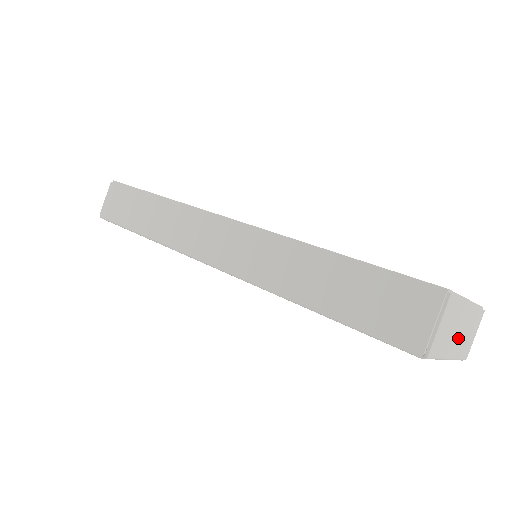
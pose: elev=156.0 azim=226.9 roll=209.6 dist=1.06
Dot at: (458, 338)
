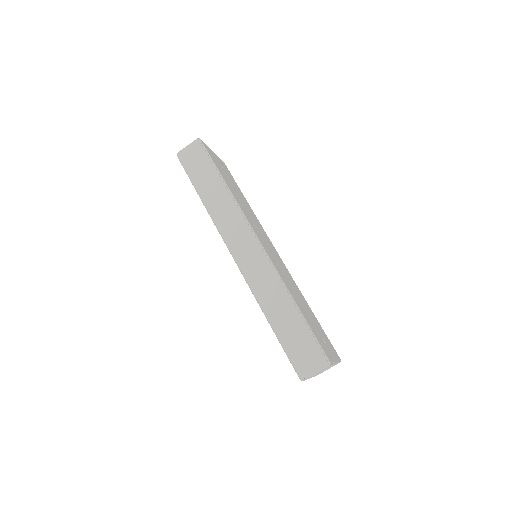
Dot at: (320, 372)
